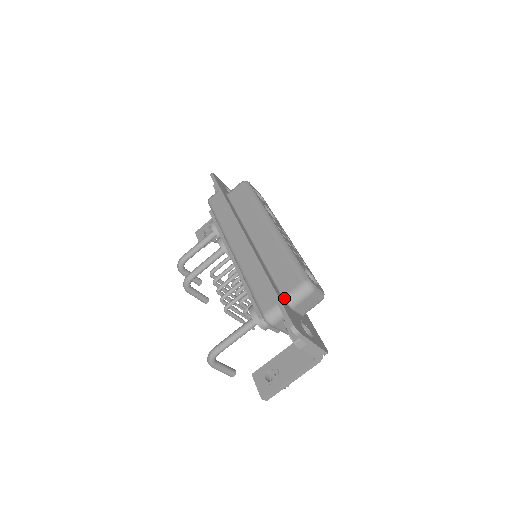
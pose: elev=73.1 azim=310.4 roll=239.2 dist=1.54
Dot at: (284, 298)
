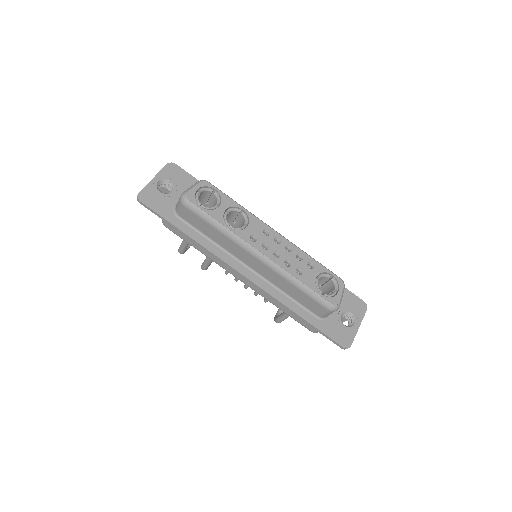
Dot at: (319, 318)
